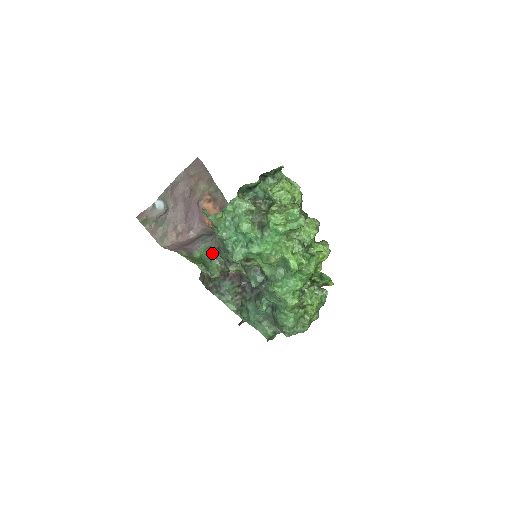
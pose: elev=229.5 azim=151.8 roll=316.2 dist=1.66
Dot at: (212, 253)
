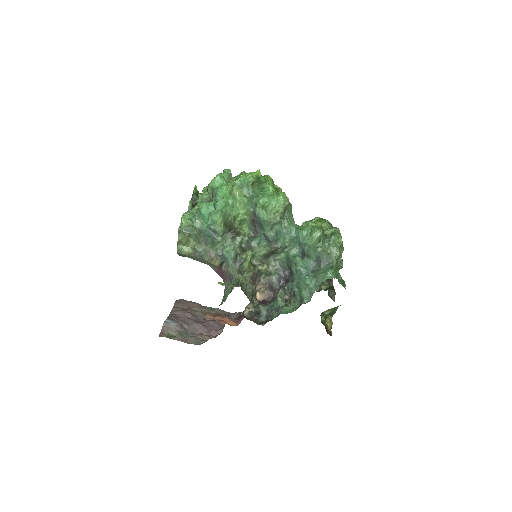
Dot at: (230, 288)
